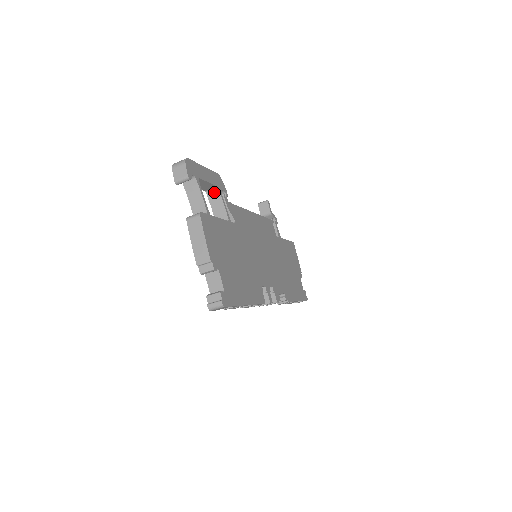
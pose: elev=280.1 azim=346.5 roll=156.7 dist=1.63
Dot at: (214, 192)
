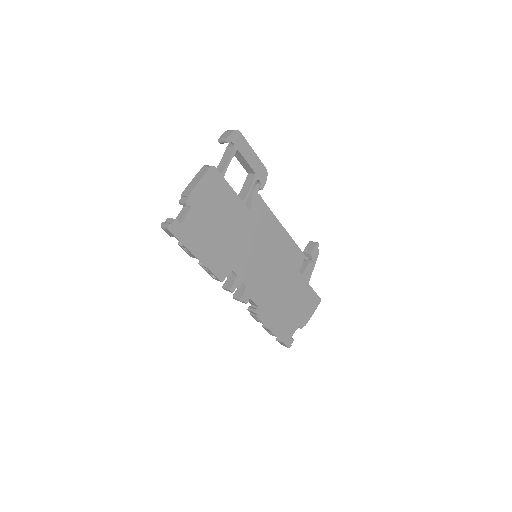
Dot at: (252, 177)
